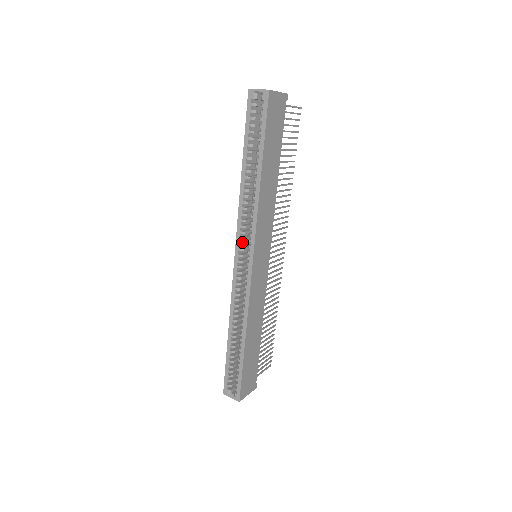
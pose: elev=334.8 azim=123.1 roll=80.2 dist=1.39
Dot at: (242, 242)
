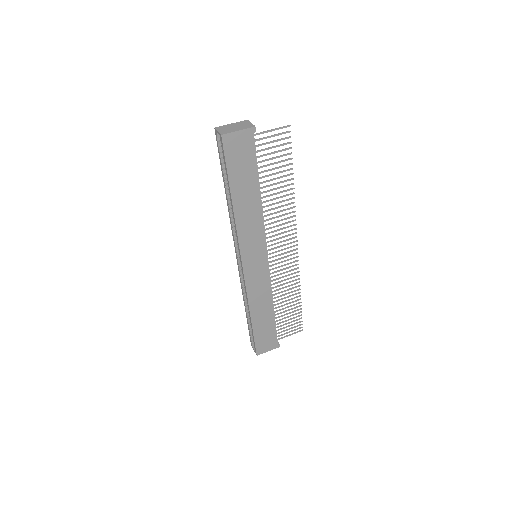
Dot at: occluded
